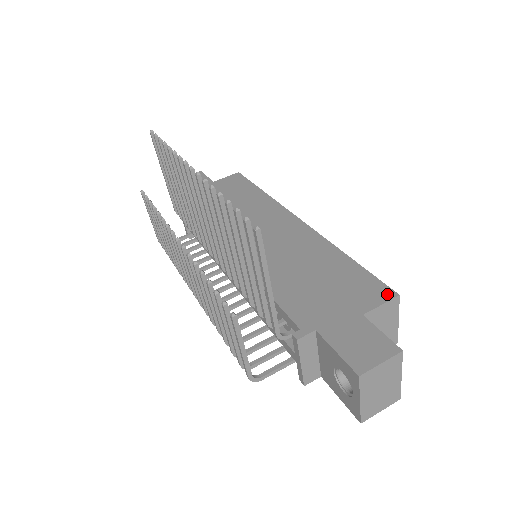
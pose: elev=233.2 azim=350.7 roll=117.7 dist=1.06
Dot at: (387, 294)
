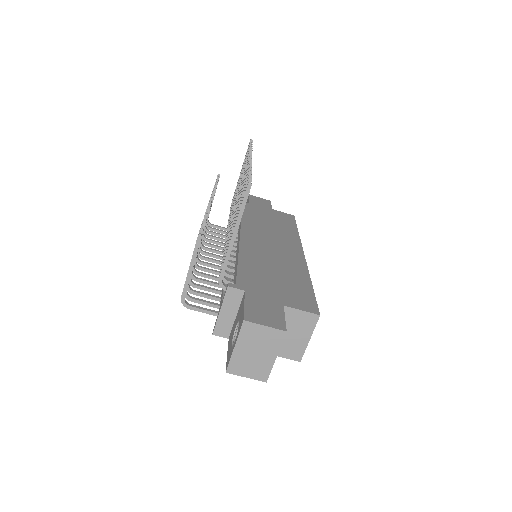
Dot at: (312, 309)
